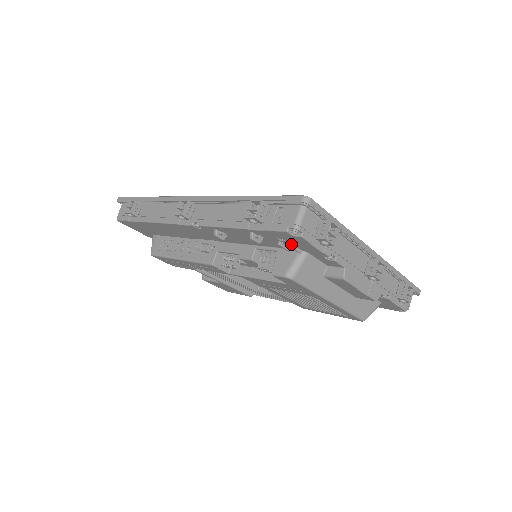
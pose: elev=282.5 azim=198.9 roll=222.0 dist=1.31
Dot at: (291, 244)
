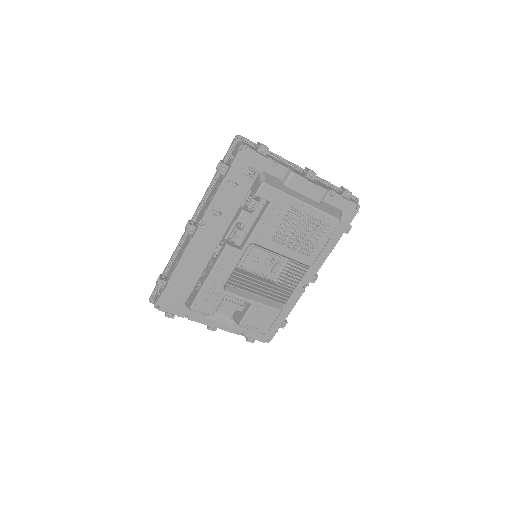
Dot at: (250, 168)
